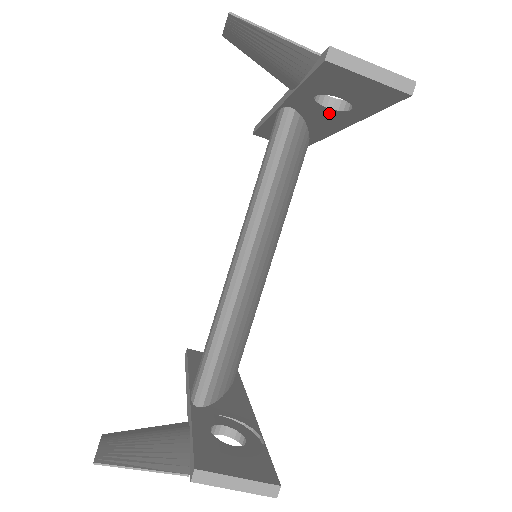
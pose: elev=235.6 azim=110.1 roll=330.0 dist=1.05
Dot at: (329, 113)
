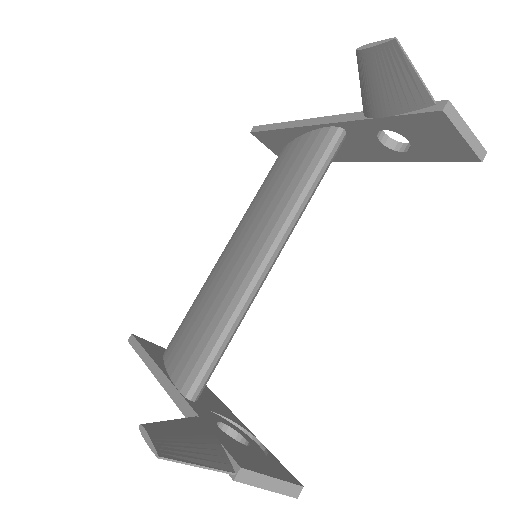
Dot at: (375, 146)
